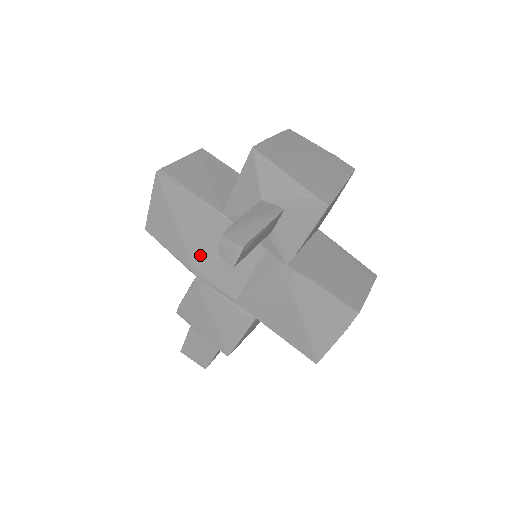
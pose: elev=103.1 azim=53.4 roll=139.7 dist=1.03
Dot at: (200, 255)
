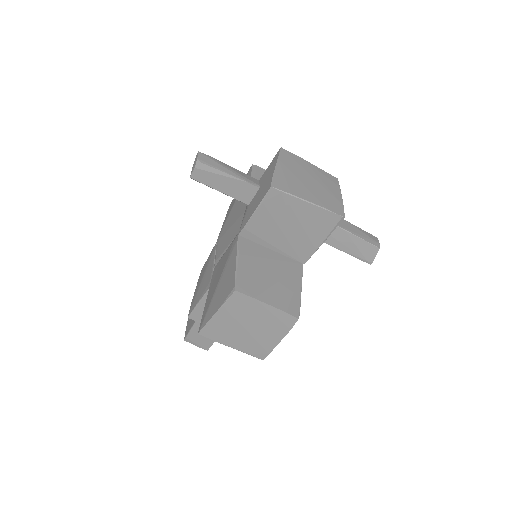
Dot at: (227, 225)
